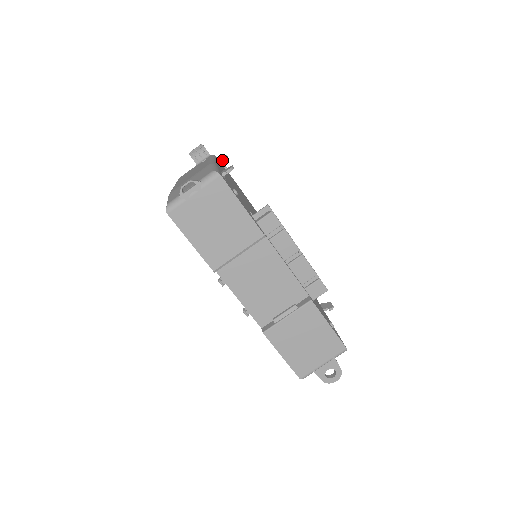
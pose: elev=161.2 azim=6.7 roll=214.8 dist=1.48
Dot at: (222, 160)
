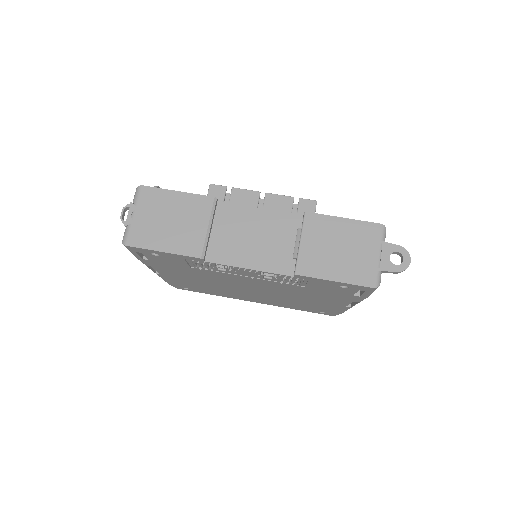
Dot at: occluded
